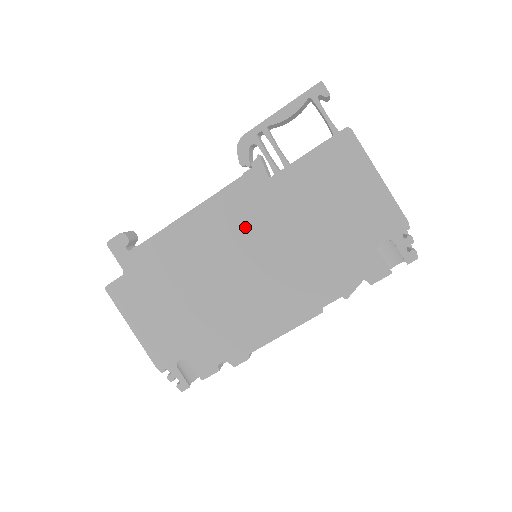
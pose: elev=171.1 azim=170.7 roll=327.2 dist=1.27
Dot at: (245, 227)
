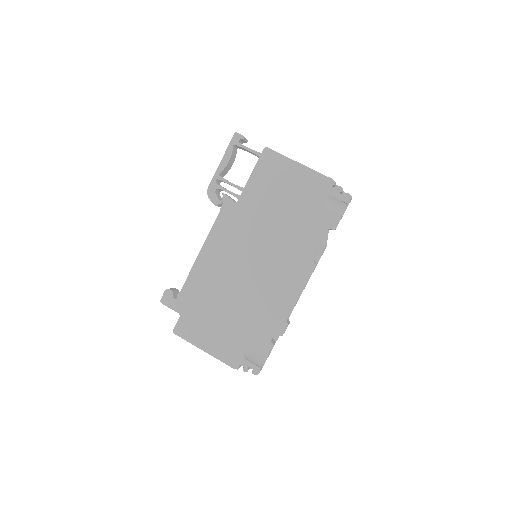
Dot at: (238, 241)
